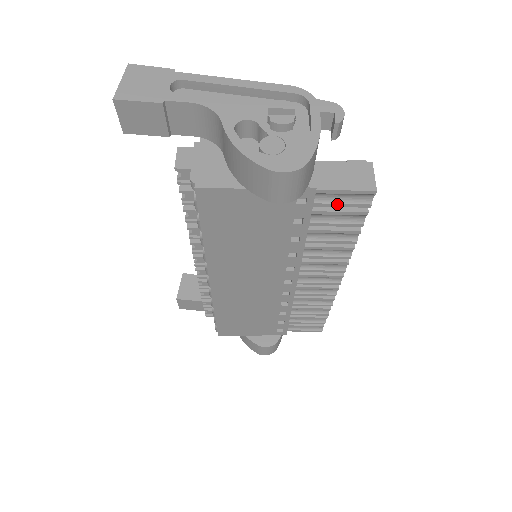
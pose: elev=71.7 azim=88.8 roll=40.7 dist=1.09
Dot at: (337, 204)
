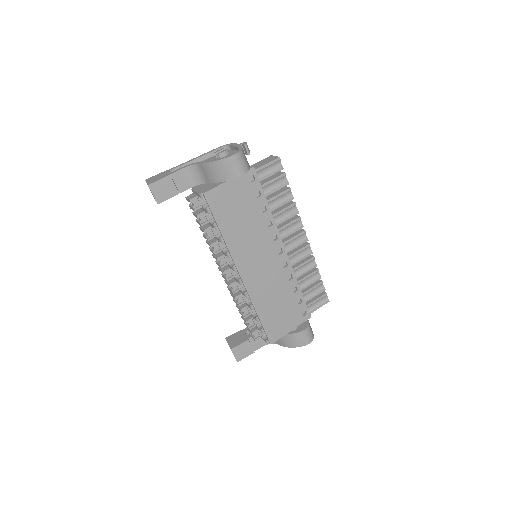
Dot at: (269, 175)
